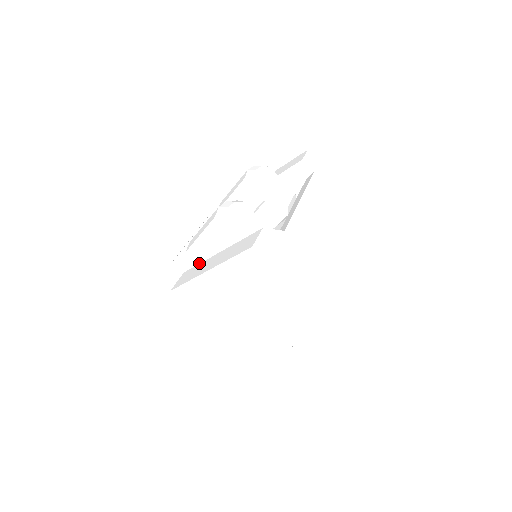
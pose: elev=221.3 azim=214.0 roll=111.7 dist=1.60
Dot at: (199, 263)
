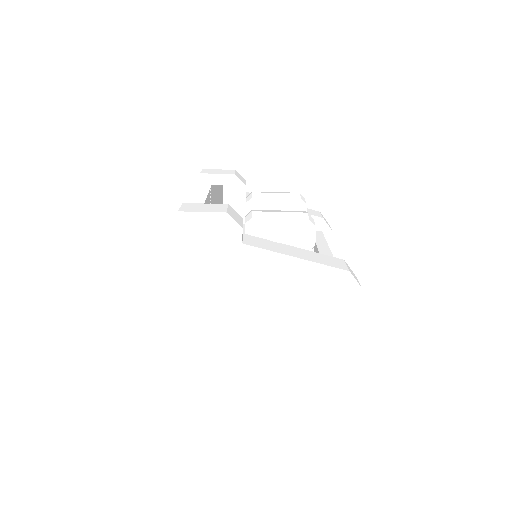
Dot at: (266, 239)
